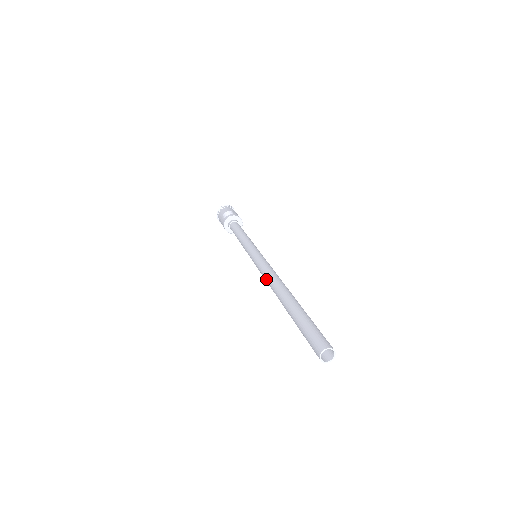
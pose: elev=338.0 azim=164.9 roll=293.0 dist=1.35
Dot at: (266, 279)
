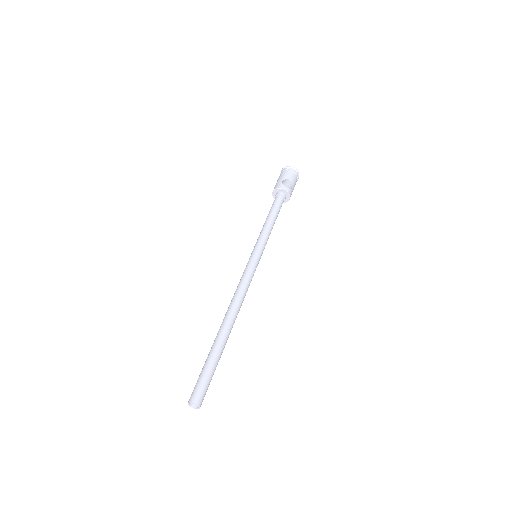
Dot at: (236, 292)
